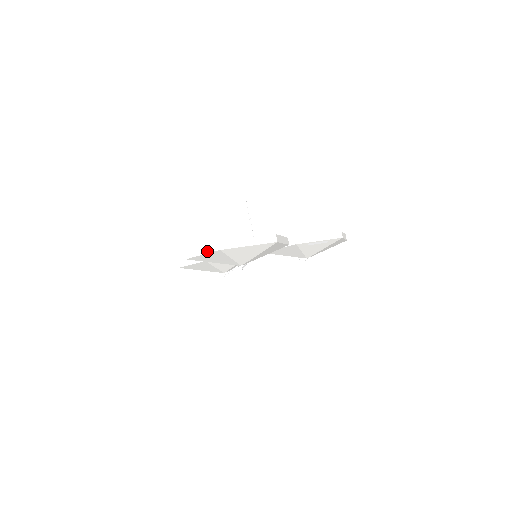
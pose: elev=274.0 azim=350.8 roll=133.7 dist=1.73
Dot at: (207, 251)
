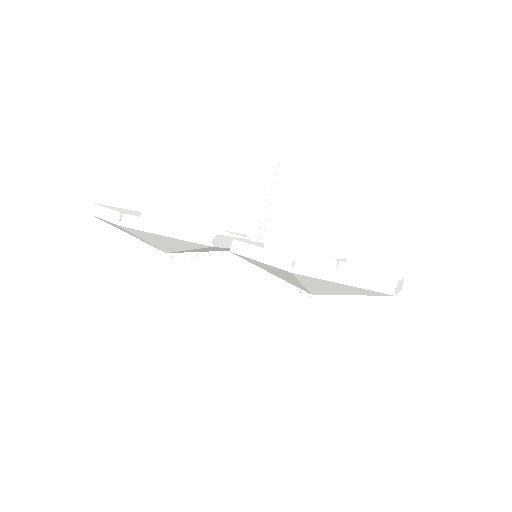
Dot at: (362, 284)
